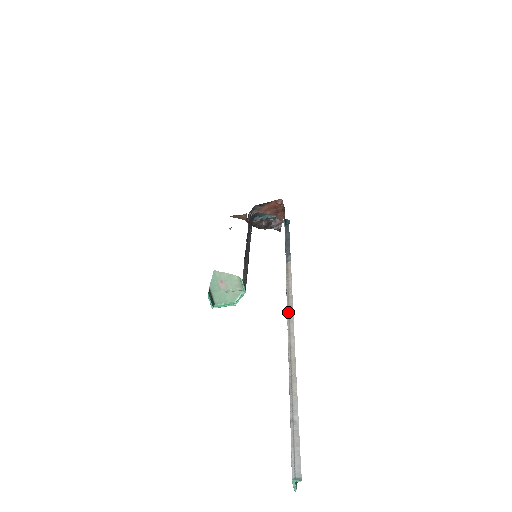
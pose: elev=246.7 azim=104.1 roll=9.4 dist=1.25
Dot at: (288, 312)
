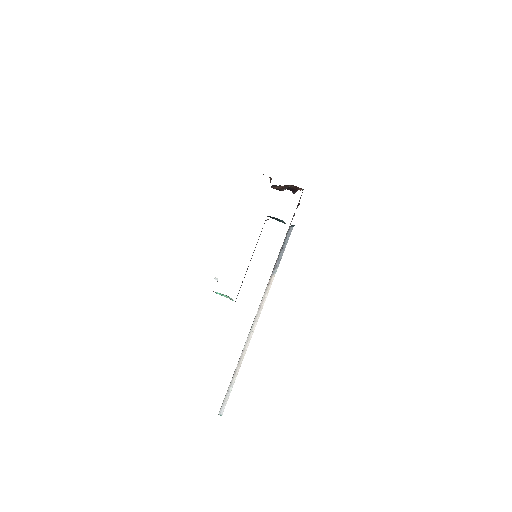
Dot at: (253, 324)
